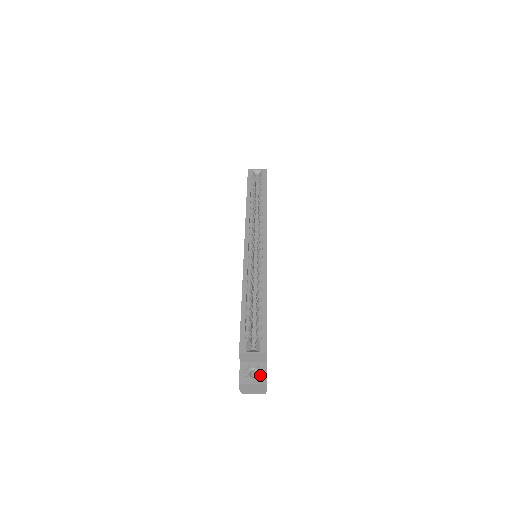
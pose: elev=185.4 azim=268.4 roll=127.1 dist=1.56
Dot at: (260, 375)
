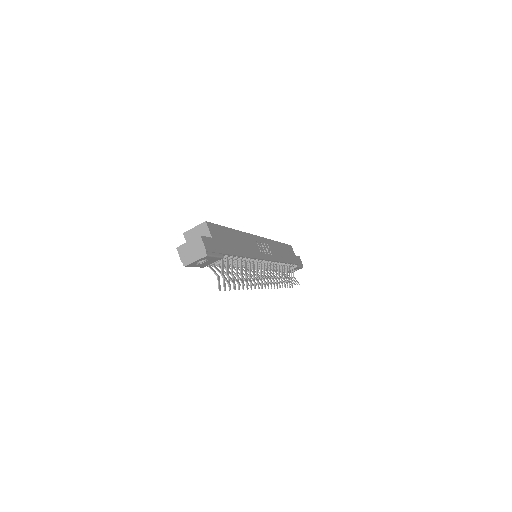
Dot at: occluded
